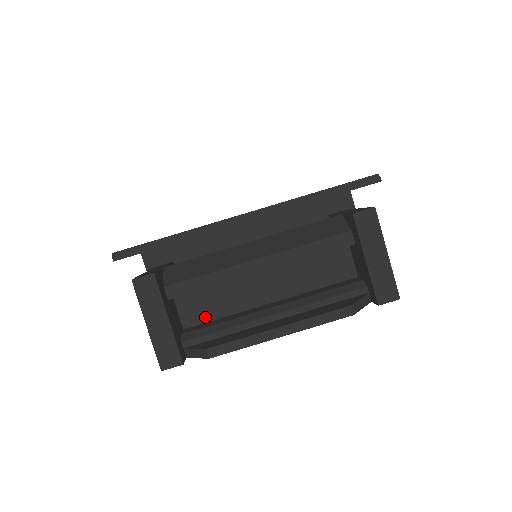
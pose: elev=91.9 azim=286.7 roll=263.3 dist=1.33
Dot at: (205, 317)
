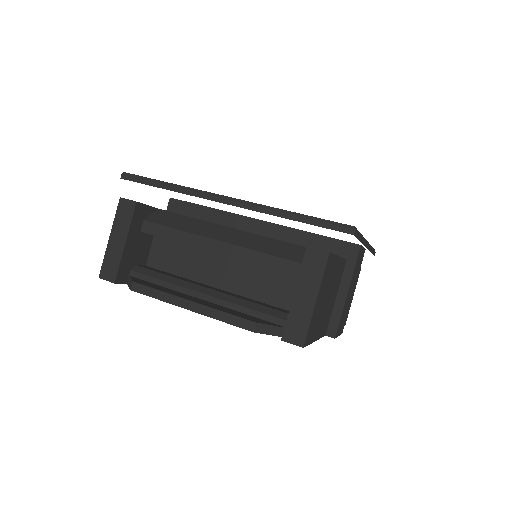
Dot at: (166, 267)
